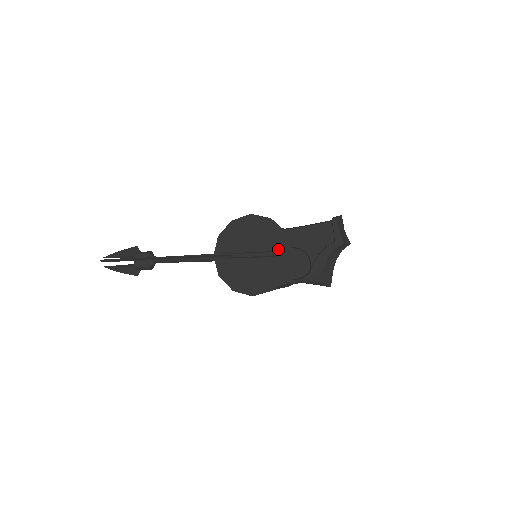
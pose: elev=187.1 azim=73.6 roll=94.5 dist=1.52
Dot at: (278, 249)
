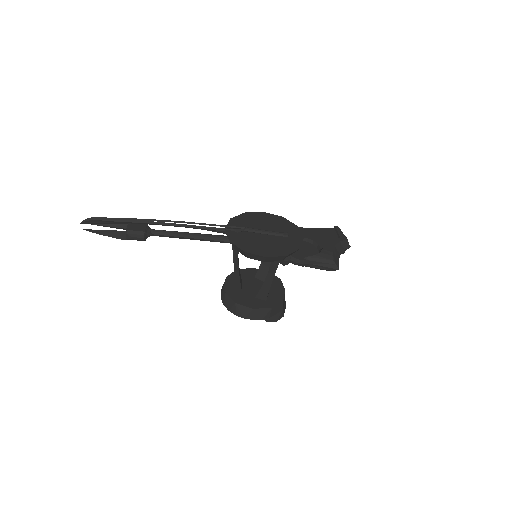
Dot at: (290, 233)
